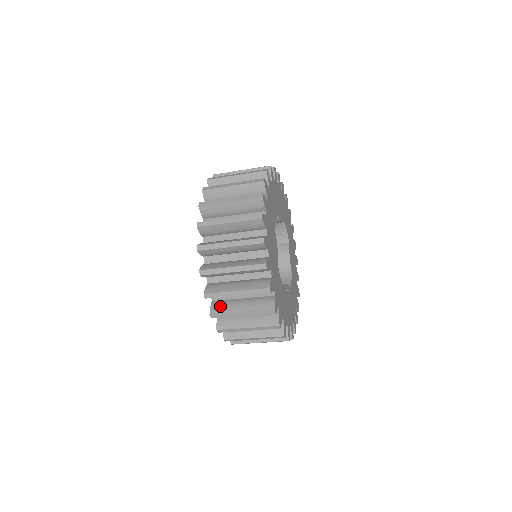
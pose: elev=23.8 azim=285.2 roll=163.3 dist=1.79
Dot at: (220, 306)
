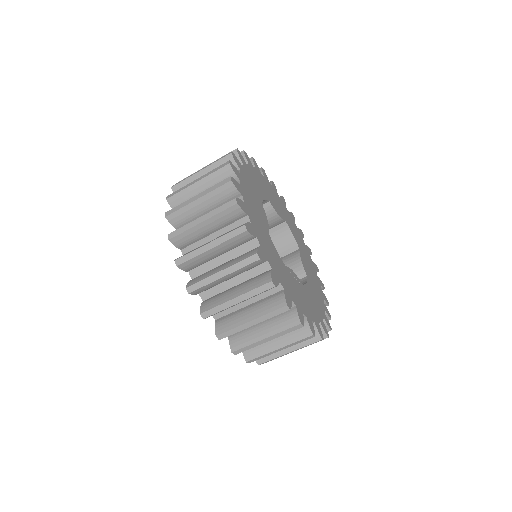
Dot at: (198, 277)
